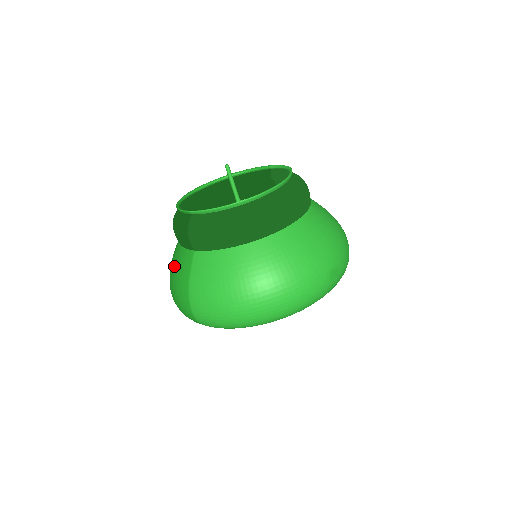
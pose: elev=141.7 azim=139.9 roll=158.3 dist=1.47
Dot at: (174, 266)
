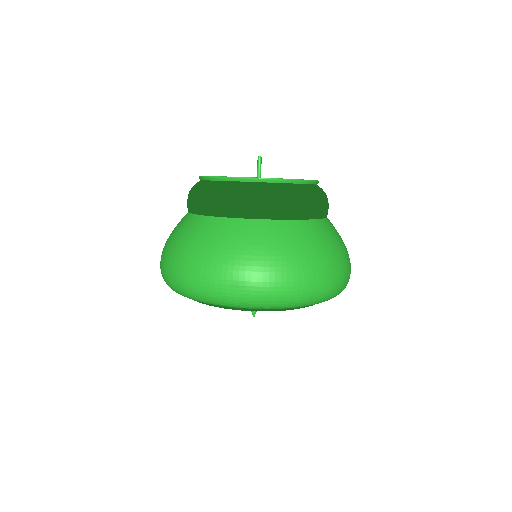
Dot at: occluded
